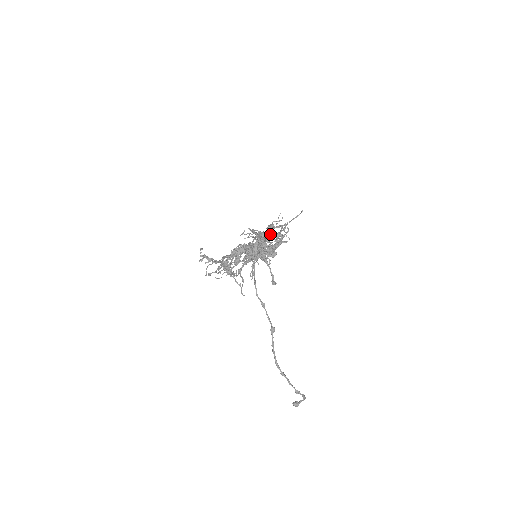
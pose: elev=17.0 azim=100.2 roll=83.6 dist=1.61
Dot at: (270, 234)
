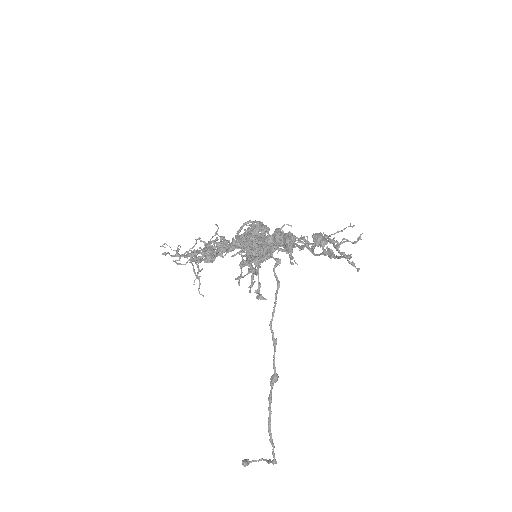
Dot at: occluded
